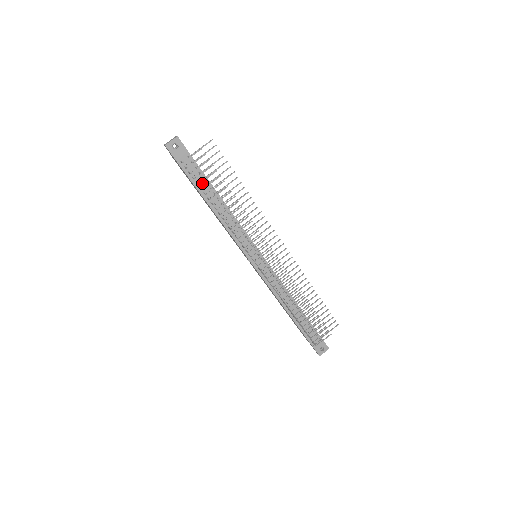
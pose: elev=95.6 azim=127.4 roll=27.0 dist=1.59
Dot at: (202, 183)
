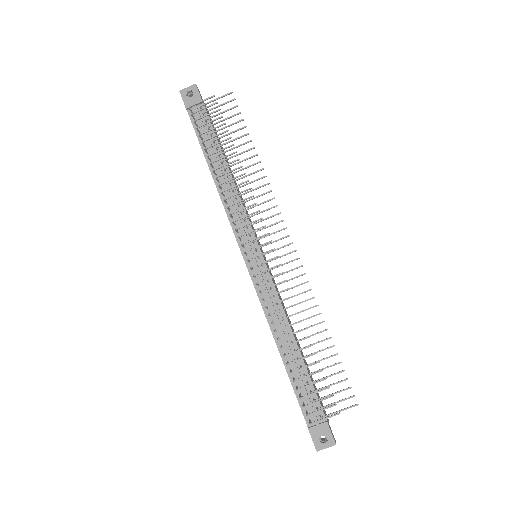
Dot at: (208, 140)
